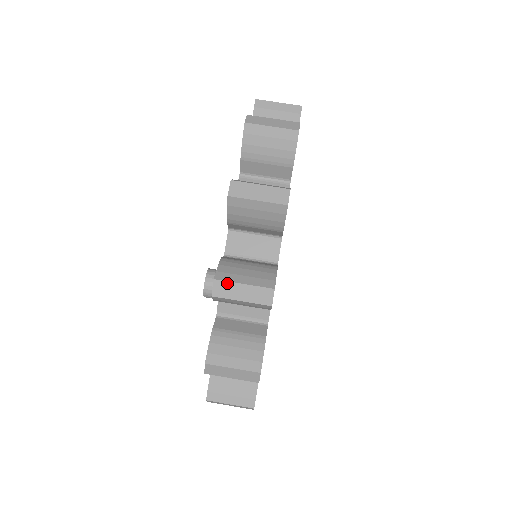
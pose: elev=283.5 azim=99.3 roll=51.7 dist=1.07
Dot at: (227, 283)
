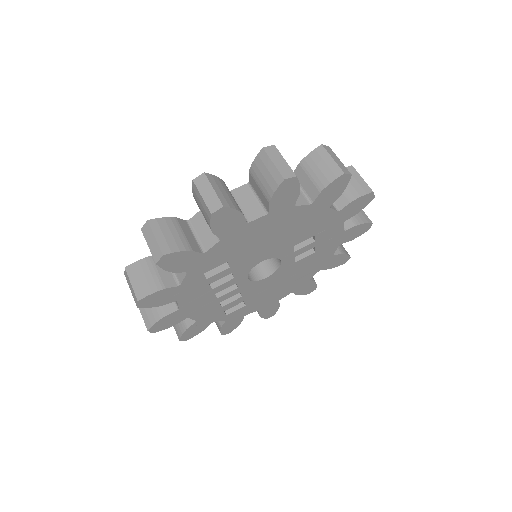
Dot at: (127, 275)
